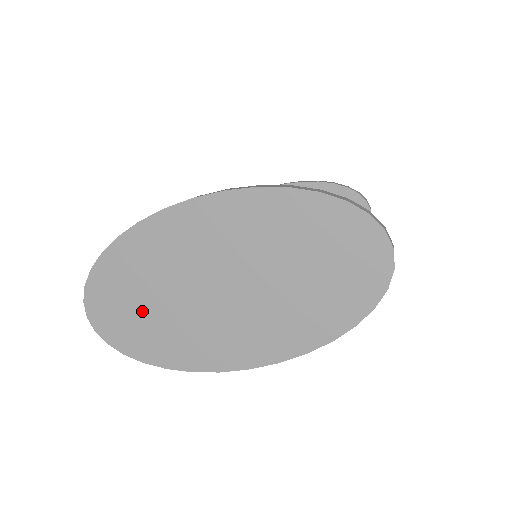
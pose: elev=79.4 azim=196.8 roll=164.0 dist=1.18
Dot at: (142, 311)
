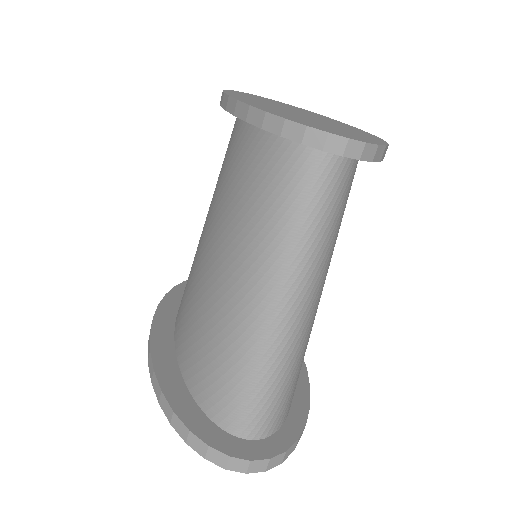
Dot at: occluded
